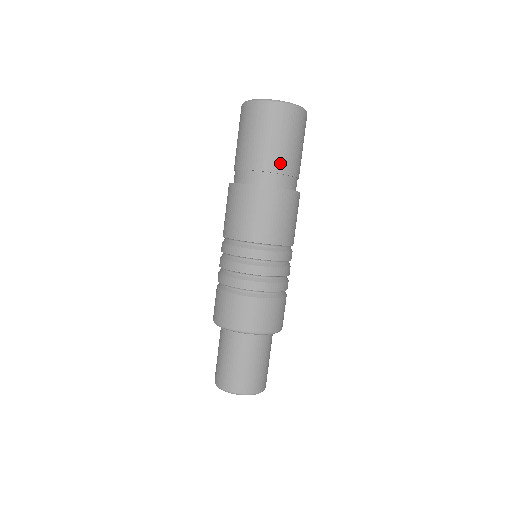
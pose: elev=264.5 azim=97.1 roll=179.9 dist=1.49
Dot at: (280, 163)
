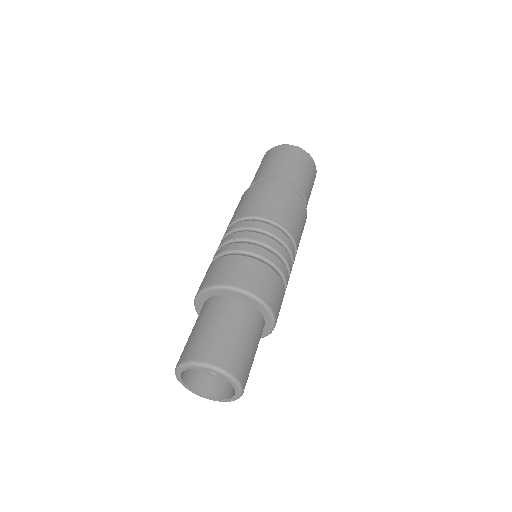
Dot at: (292, 177)
